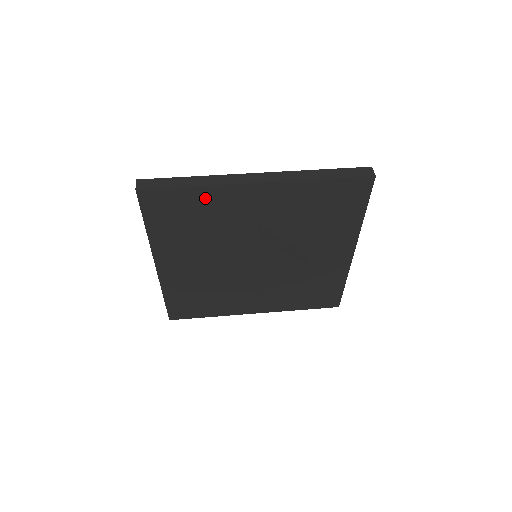
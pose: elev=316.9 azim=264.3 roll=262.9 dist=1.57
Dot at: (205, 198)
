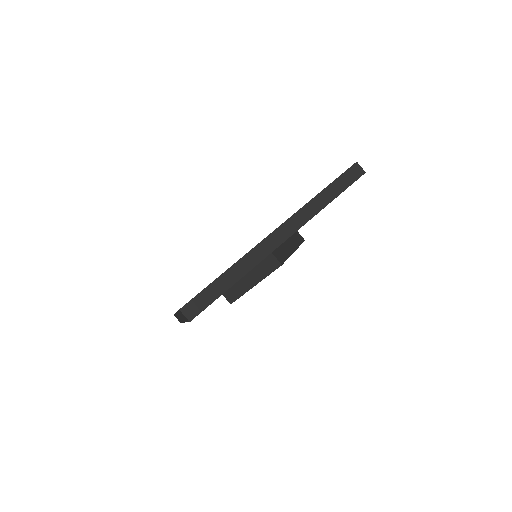
Dot at: occluded
